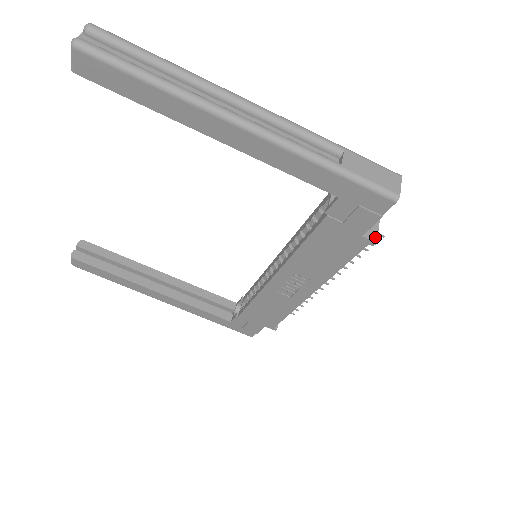
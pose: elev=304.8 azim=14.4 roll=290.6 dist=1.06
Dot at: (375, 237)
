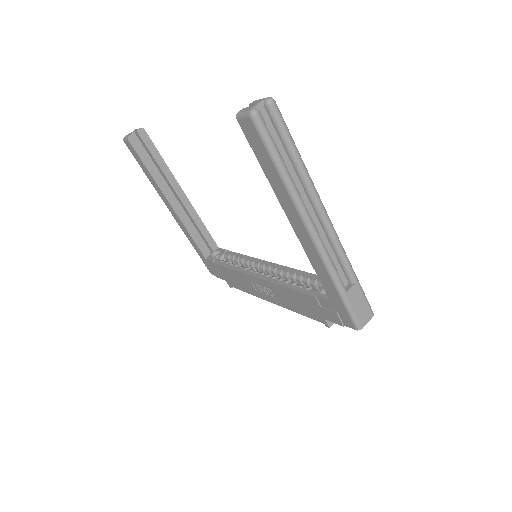
Dot at: (332, 323)
